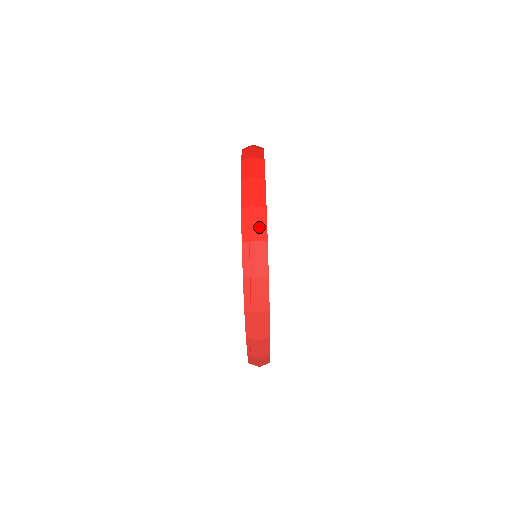
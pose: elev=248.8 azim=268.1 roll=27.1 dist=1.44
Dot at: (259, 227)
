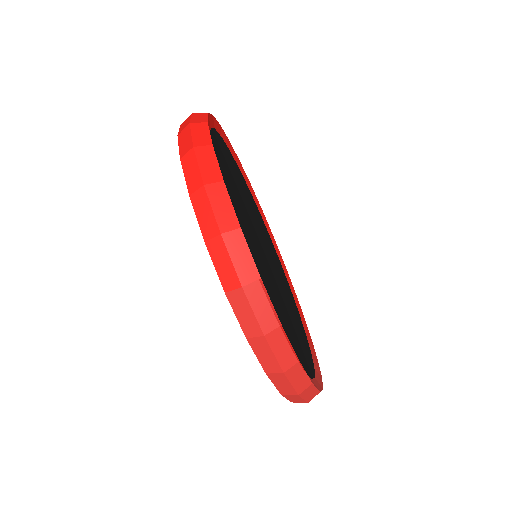
Dot at: (241, 263)
